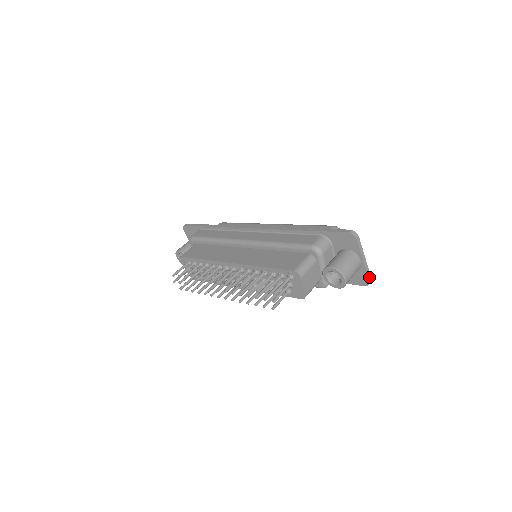
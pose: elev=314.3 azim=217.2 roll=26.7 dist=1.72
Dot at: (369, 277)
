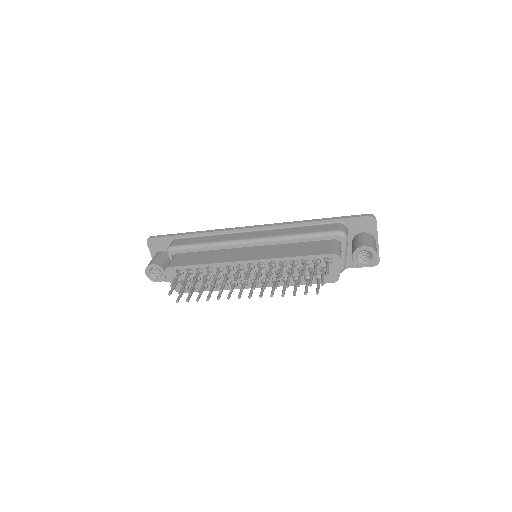
Dot at: (379, 257)
